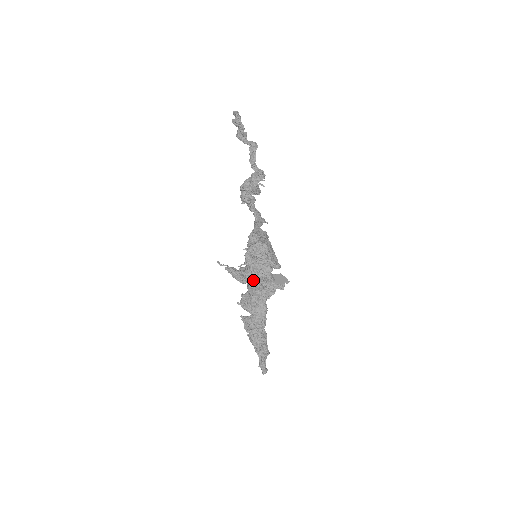
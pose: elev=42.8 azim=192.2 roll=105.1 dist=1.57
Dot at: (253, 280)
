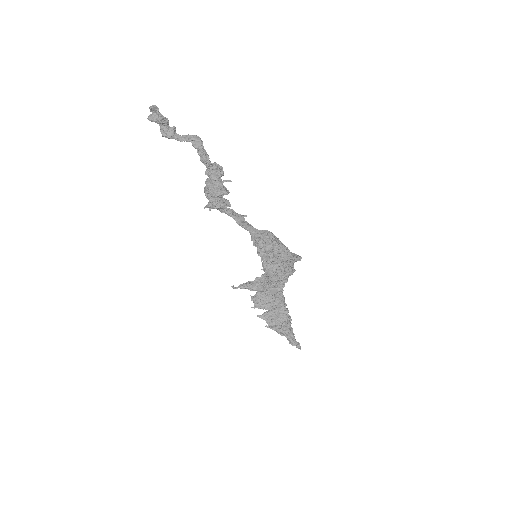
Dot at: occluded
